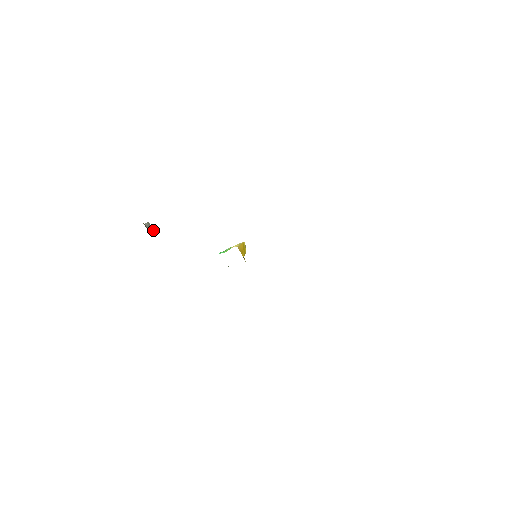
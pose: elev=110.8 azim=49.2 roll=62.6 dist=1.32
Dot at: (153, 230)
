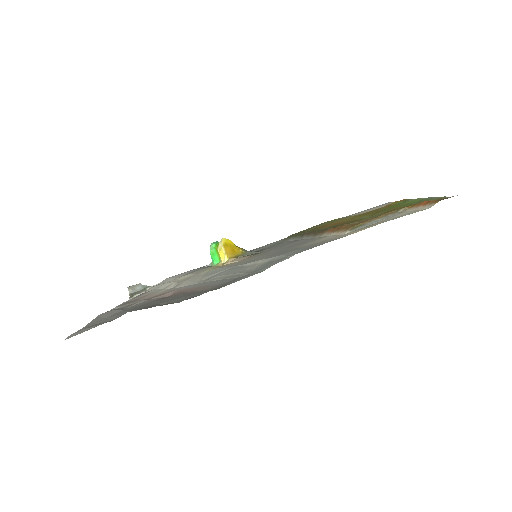
Dot at: (139, 286)
